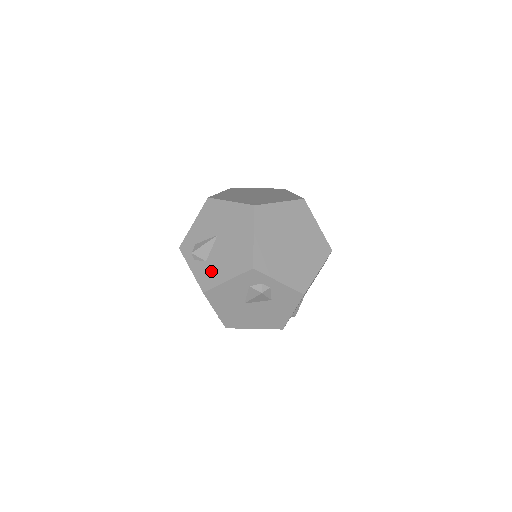
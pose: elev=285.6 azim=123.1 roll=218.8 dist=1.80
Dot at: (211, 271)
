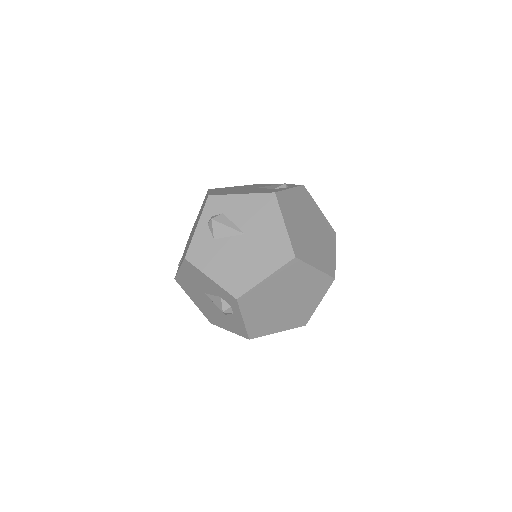
Dot at: (208, 253)
